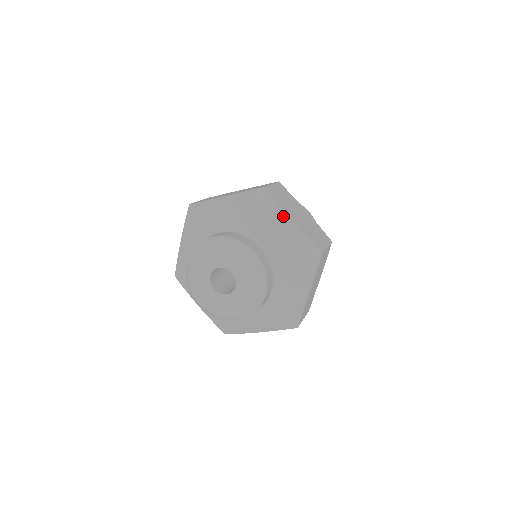
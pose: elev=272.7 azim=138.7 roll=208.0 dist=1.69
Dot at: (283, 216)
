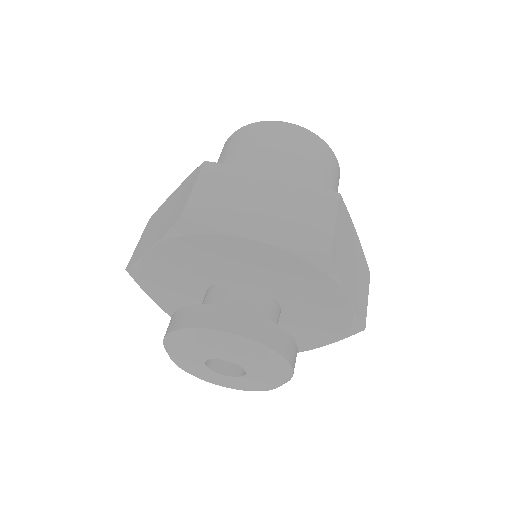
Dot at: (237, 240)
